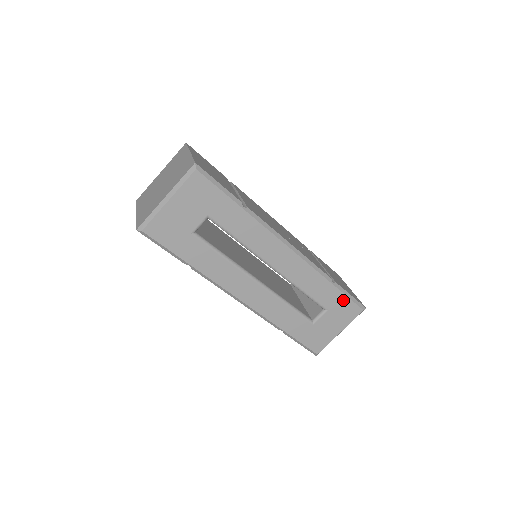
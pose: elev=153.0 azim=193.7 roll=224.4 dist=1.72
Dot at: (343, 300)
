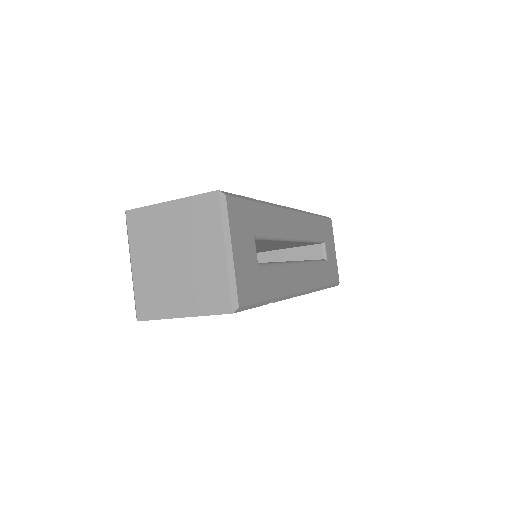
Dot at: (324, 223)
